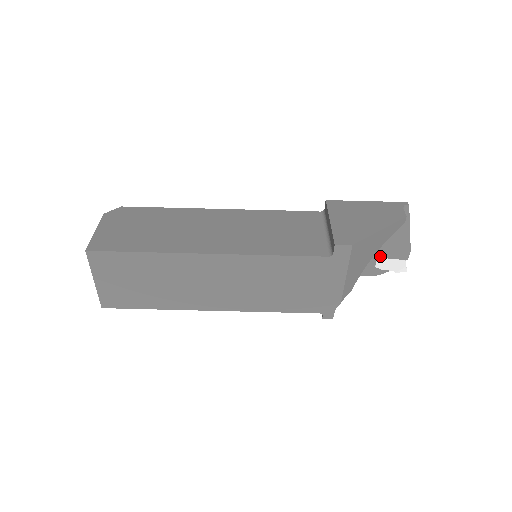
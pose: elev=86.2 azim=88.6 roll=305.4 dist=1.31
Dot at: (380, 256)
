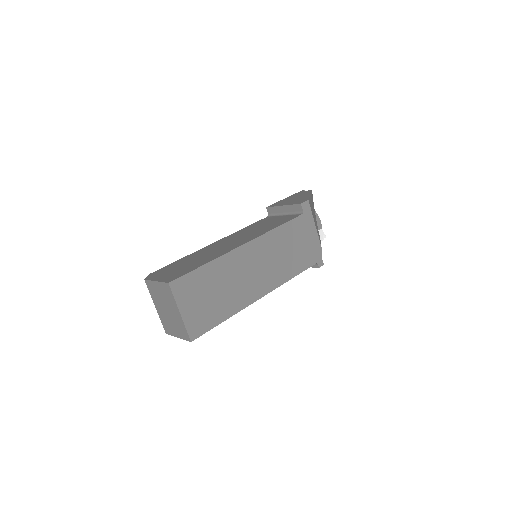
Dot at: occluded
